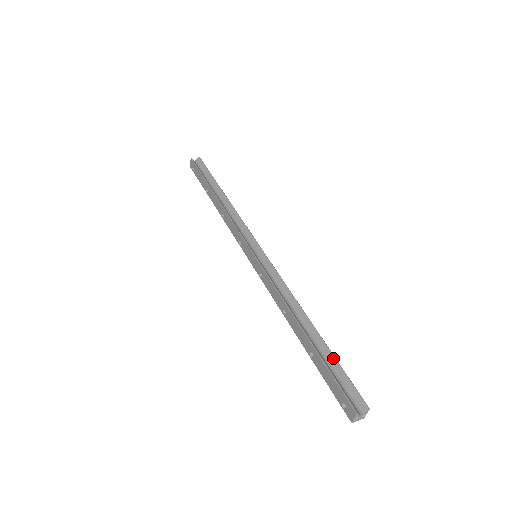
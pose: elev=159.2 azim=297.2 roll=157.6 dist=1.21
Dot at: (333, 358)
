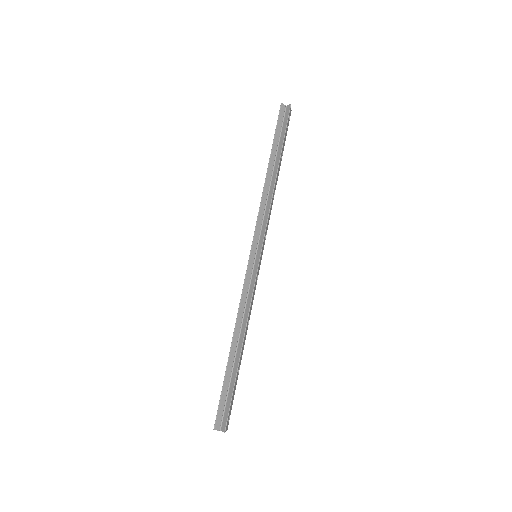
Dot at: (233, 383)
